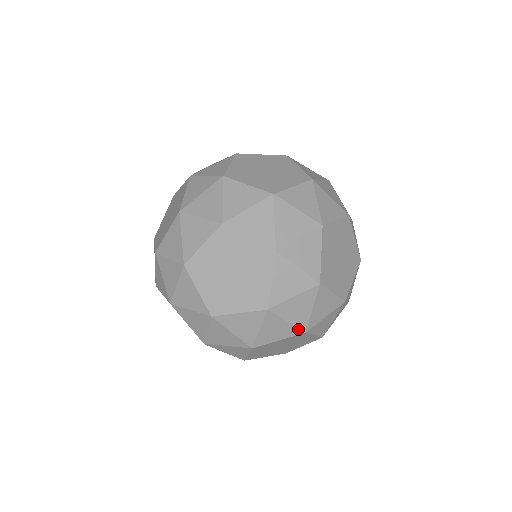
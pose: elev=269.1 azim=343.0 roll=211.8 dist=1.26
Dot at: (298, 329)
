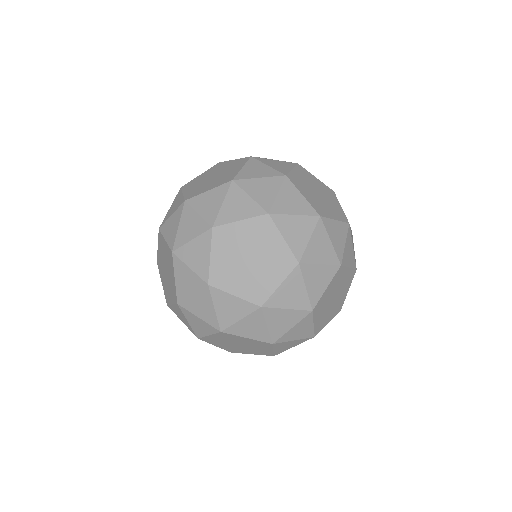
Dot at: (213, 327)
